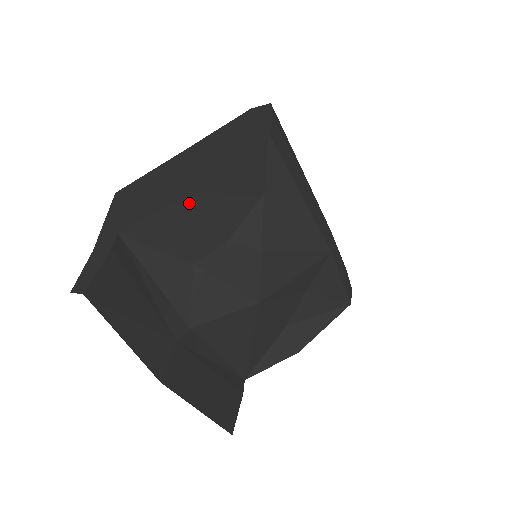
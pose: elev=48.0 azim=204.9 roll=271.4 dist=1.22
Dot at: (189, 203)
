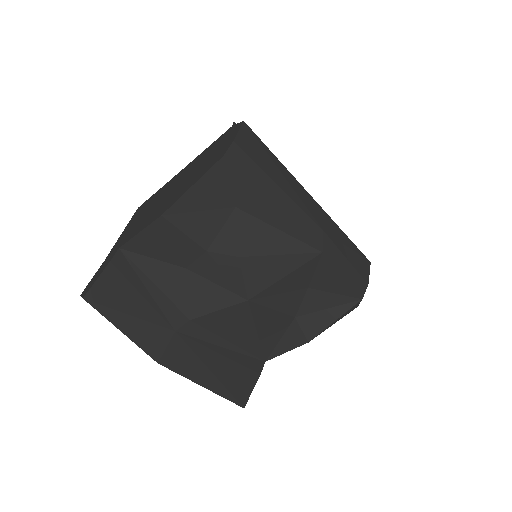
Dot at: (163, 223)
